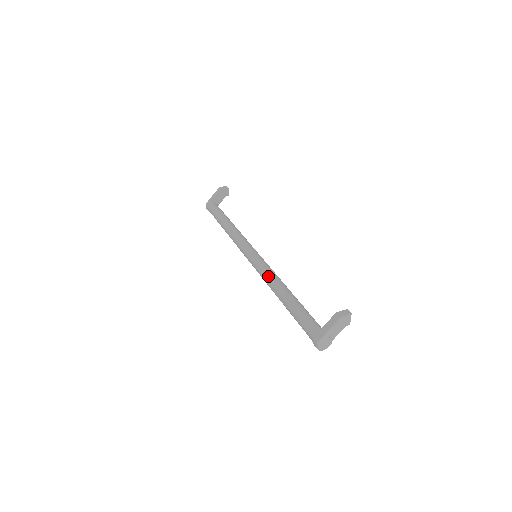
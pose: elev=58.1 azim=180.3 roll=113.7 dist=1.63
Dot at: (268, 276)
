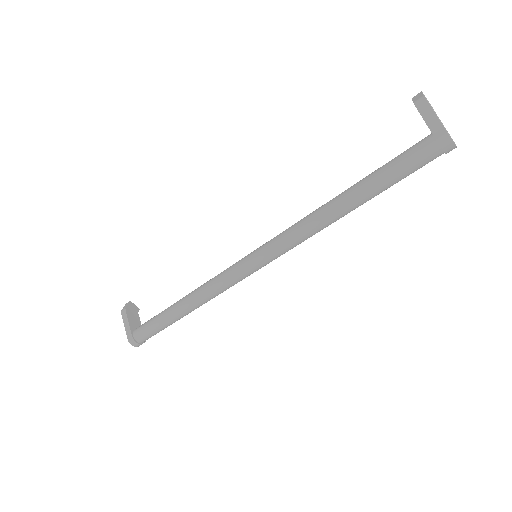
Dot at: (301, 225)
